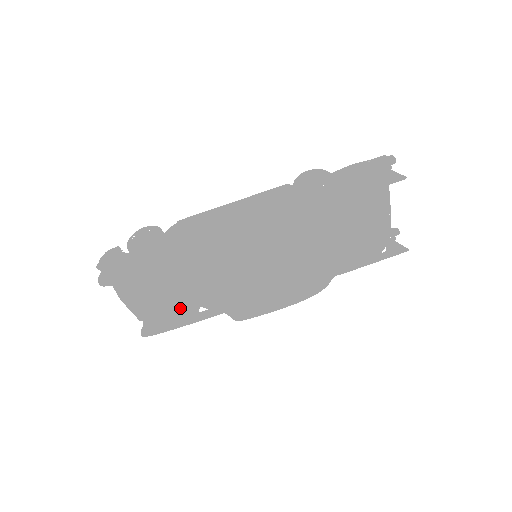
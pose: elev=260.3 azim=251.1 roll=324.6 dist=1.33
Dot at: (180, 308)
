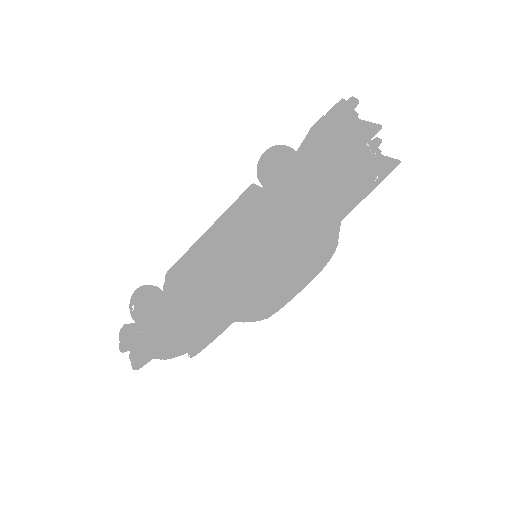
Dot at: (213, 331)
